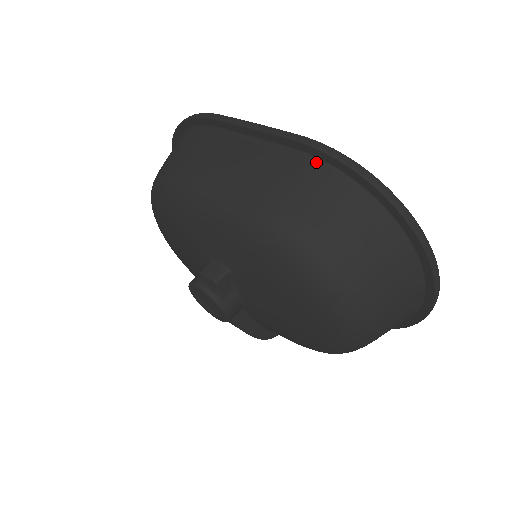
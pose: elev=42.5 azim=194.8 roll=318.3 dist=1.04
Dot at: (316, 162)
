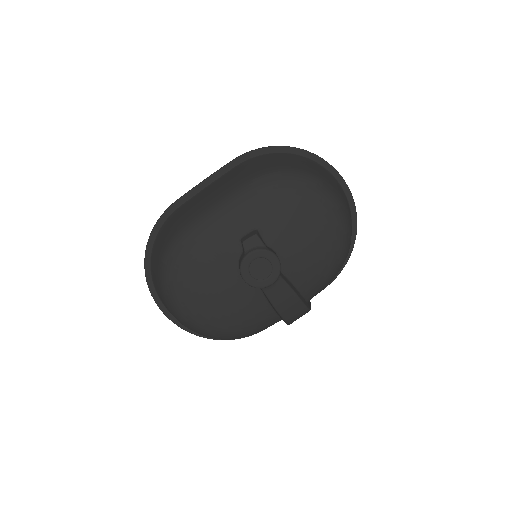
Dot at: (248, 160)
